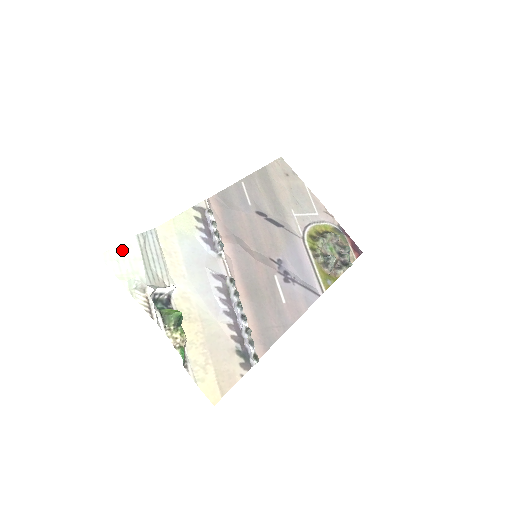
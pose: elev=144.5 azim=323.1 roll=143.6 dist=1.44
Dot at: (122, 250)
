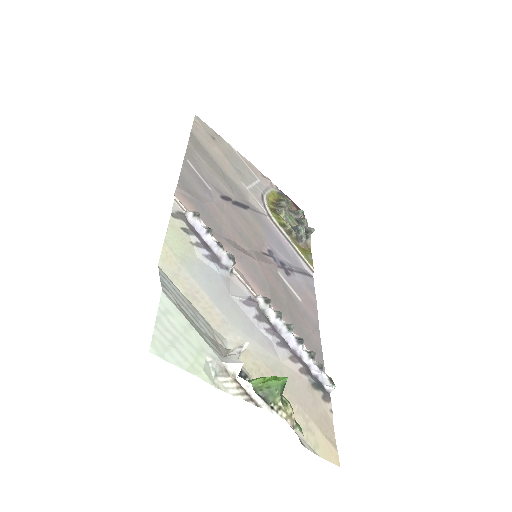
Dot at: (165, 325)
